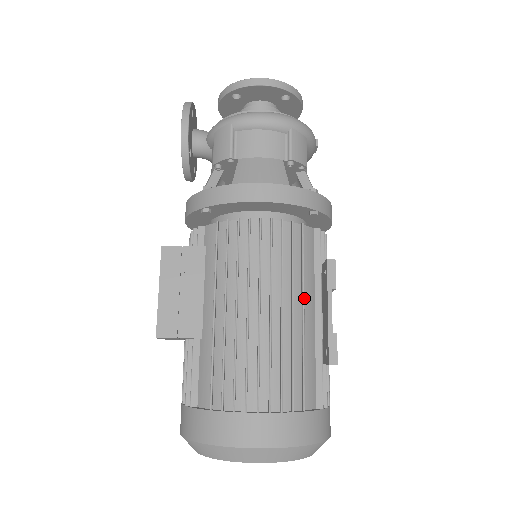
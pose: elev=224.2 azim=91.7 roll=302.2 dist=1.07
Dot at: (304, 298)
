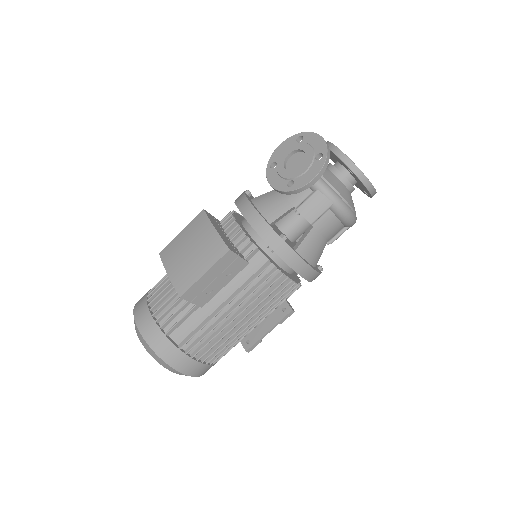
Dot at: occluded
